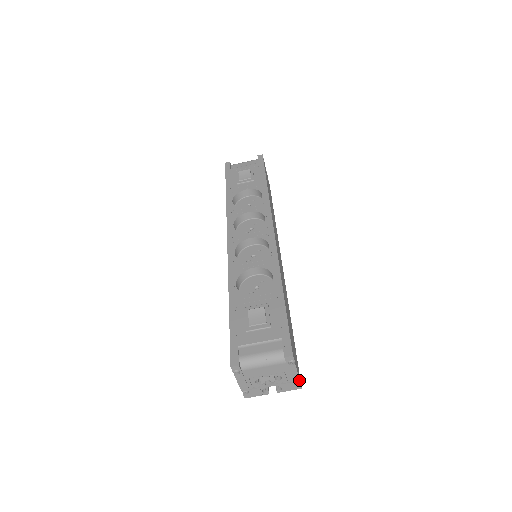
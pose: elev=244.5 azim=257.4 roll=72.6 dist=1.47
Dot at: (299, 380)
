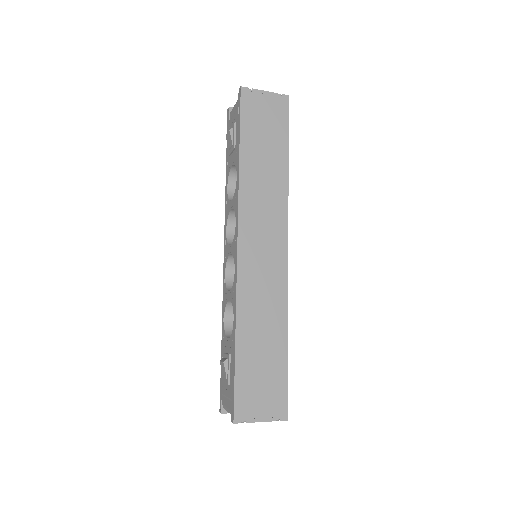
Dot at: occluded
